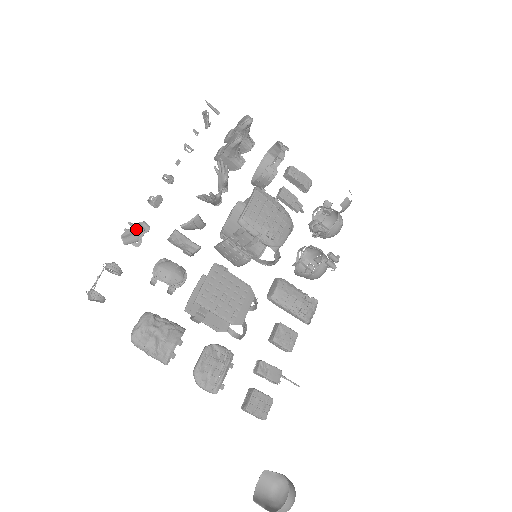
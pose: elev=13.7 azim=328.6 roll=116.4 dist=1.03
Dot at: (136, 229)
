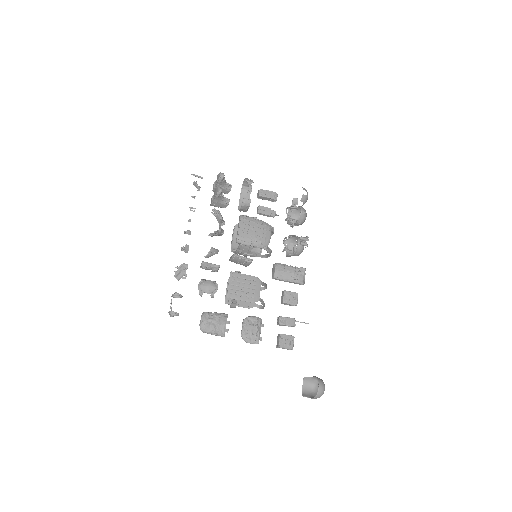
Dot at: (181, 269)
